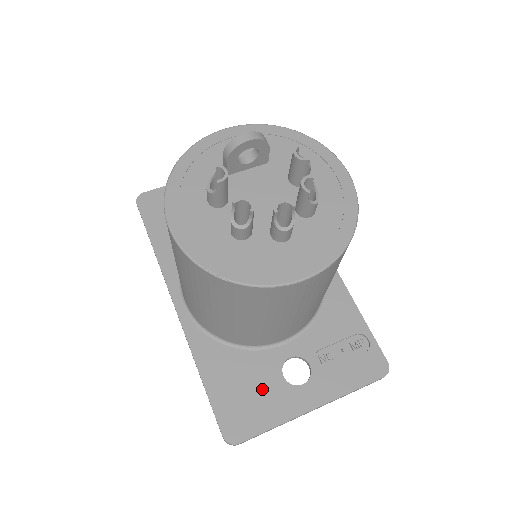
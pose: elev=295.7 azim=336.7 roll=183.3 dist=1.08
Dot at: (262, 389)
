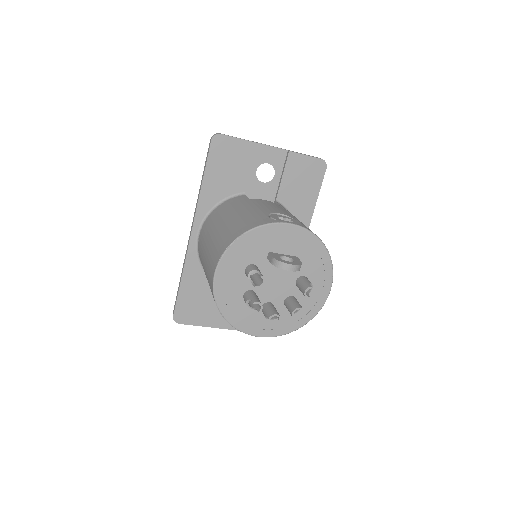
Dot at: (208, 306)
